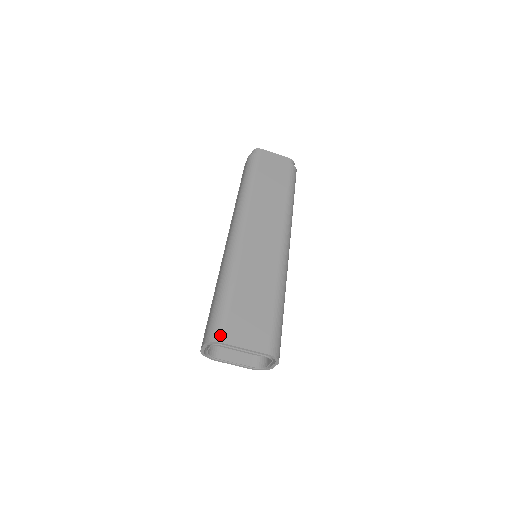
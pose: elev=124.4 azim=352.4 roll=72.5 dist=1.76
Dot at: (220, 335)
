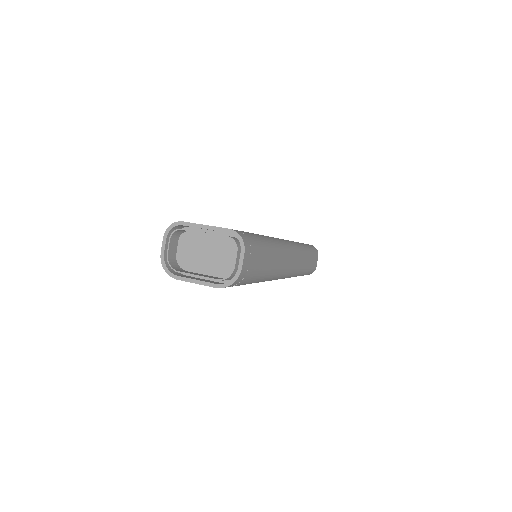
Dot at: occluded
